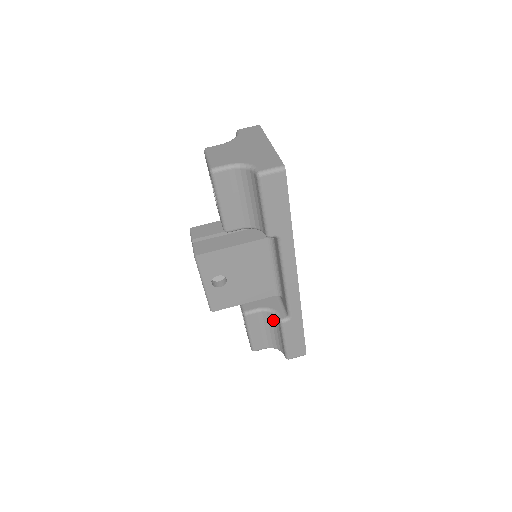
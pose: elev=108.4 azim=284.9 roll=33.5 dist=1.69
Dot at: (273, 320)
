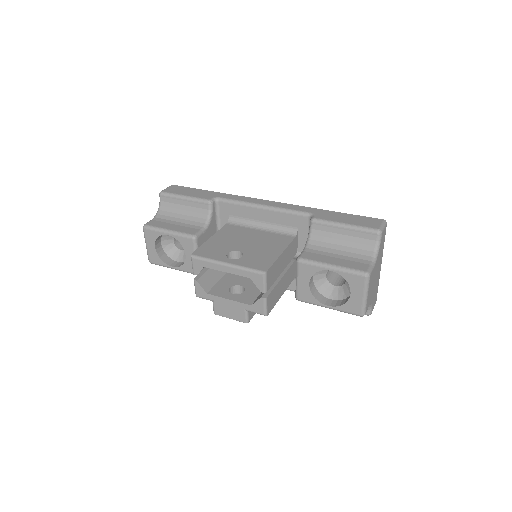
Dot at: (320, 240)
